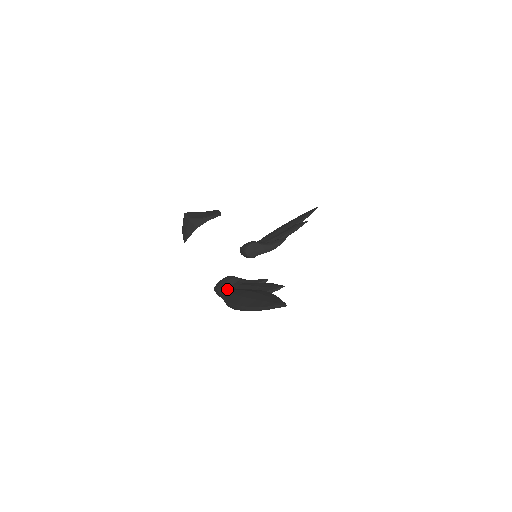
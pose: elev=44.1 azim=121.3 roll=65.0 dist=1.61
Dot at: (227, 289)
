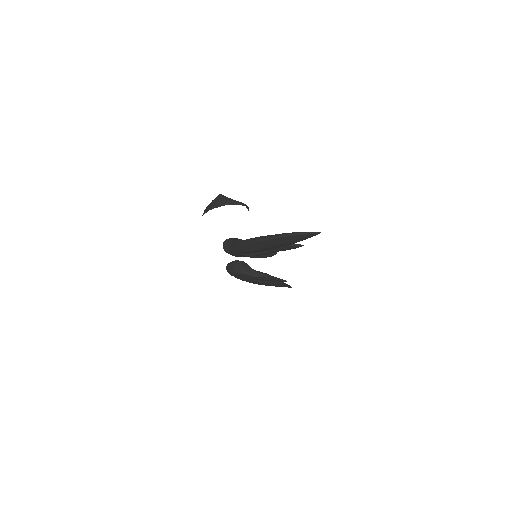
Dot at: occluded
